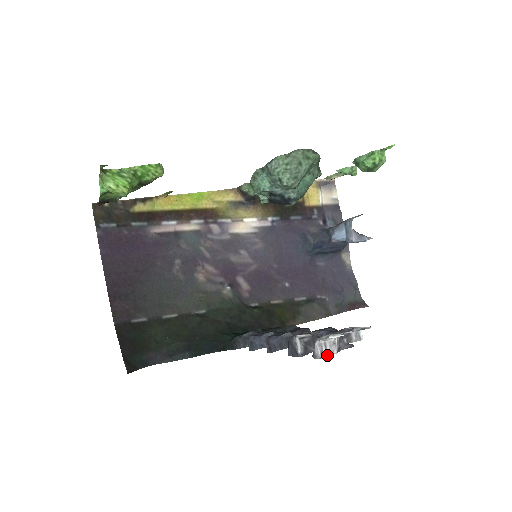
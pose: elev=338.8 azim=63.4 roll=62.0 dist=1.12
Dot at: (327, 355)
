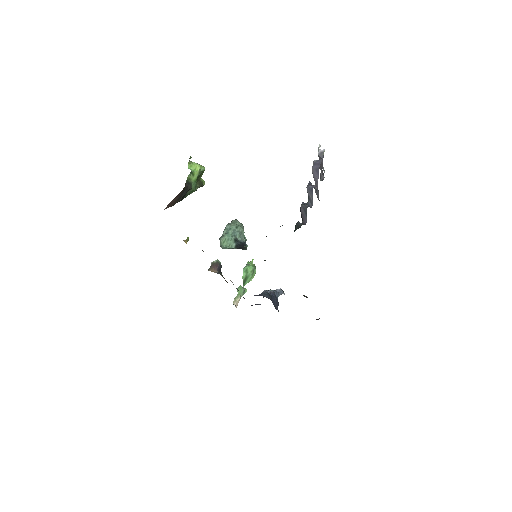
Dot at: occluded
